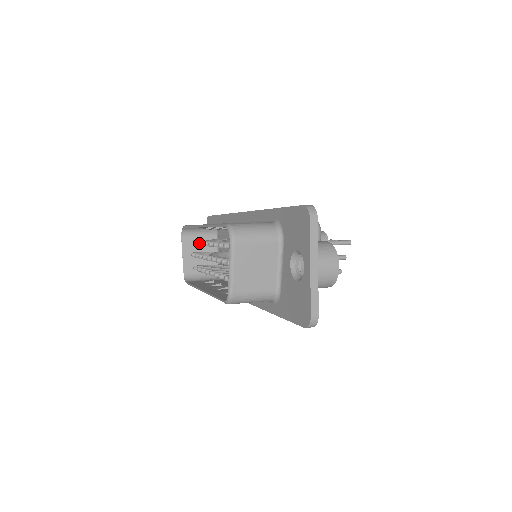
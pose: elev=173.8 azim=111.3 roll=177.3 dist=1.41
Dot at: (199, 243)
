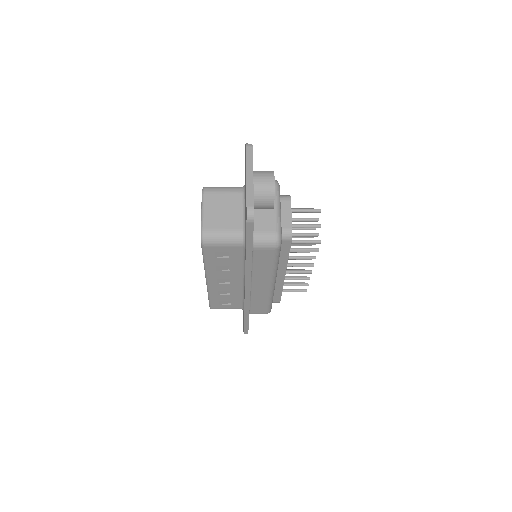
Dot at: occluded
